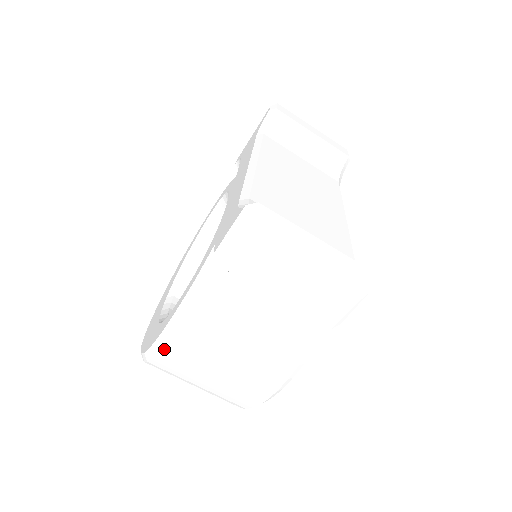
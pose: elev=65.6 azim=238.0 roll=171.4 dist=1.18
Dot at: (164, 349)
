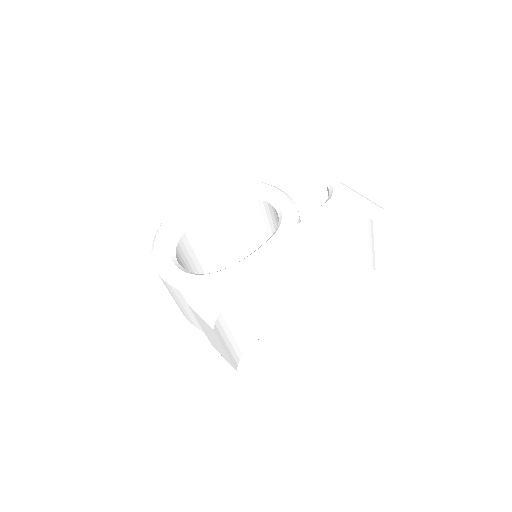
Dot at: (155, 267)
